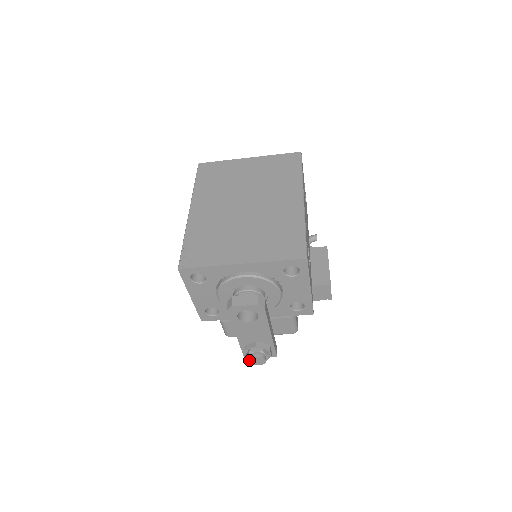
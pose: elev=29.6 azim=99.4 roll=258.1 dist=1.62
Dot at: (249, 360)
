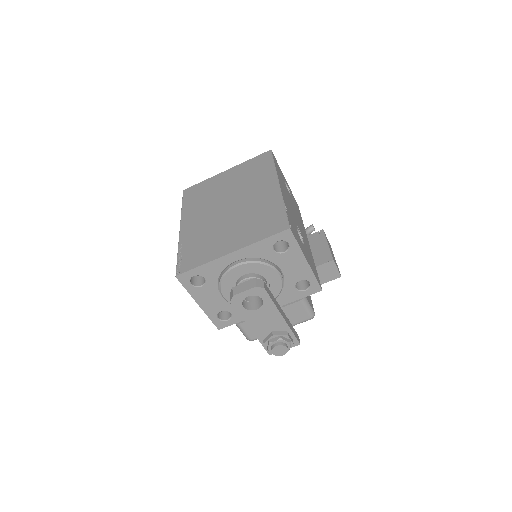
Dot at: occluded
